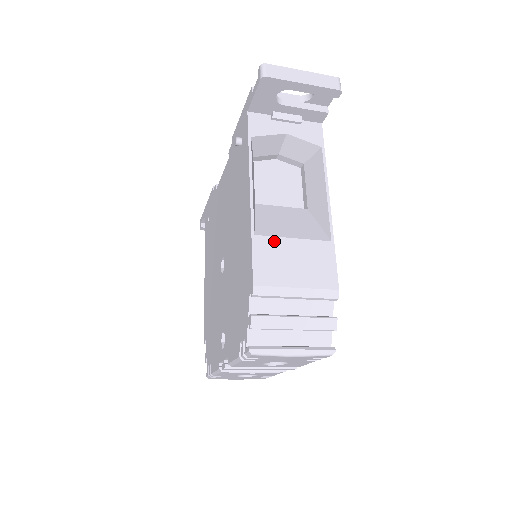
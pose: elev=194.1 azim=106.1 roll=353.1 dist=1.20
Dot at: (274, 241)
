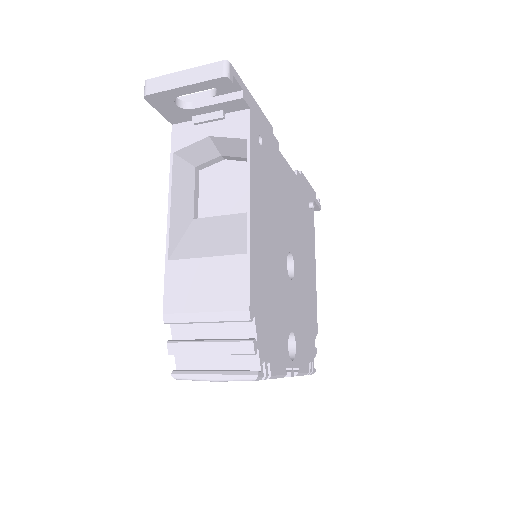
Dot at: (186, 264)
